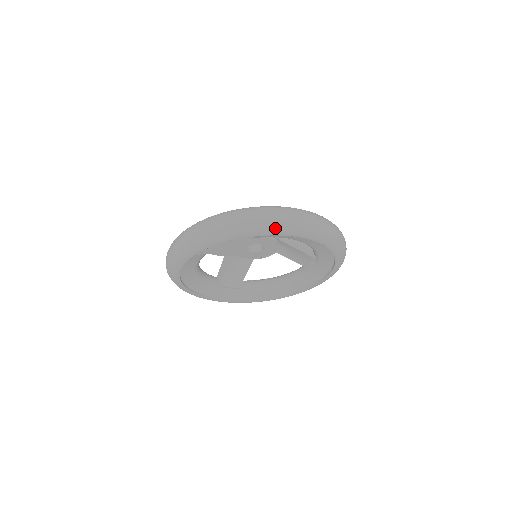
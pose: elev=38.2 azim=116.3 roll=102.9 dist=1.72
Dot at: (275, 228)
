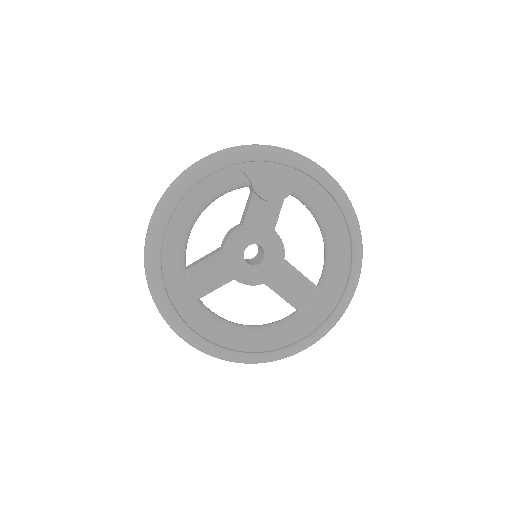
Dot at: (334, 184)
